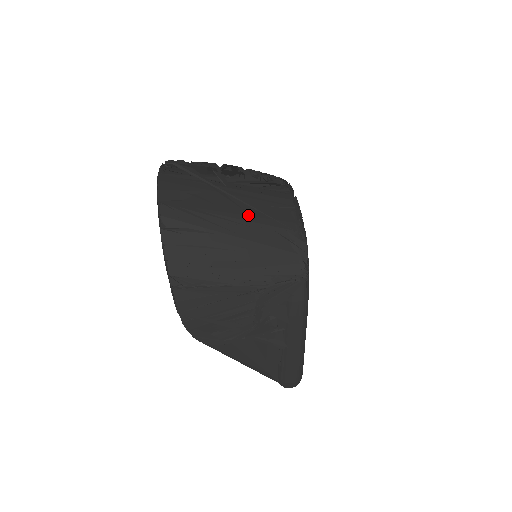
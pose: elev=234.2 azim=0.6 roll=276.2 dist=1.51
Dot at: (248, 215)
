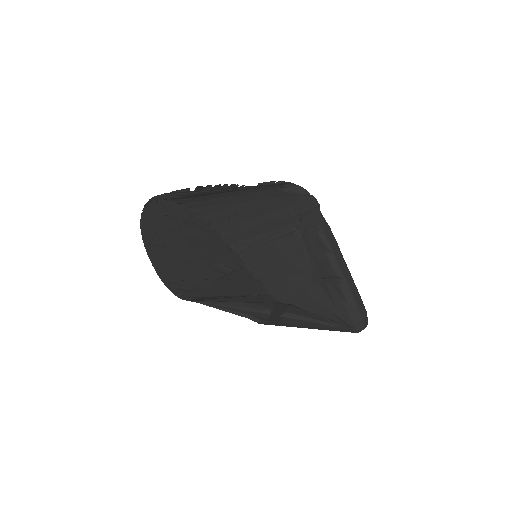
Dot at: (244, 192)
